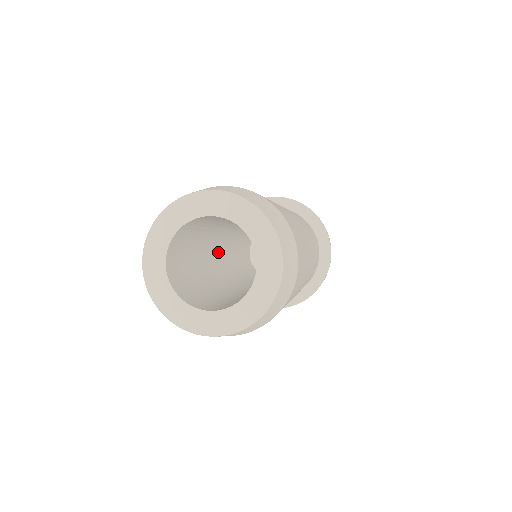
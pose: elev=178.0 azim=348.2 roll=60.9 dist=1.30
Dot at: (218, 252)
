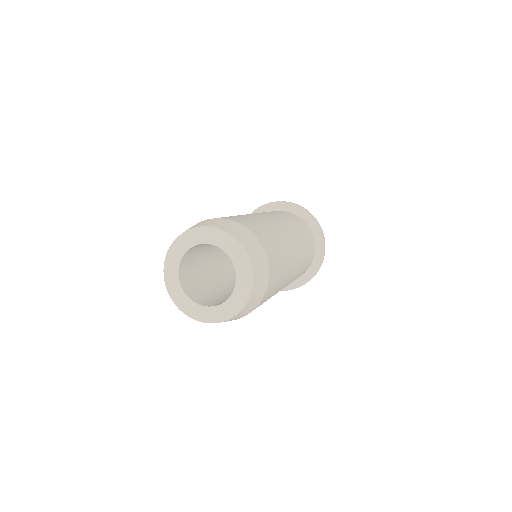
Dot at: (235, 277)
